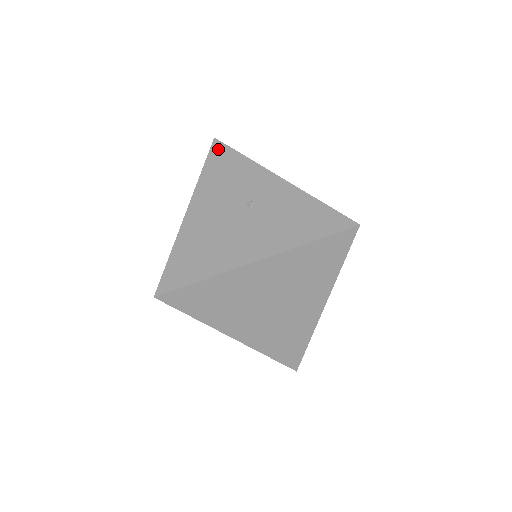
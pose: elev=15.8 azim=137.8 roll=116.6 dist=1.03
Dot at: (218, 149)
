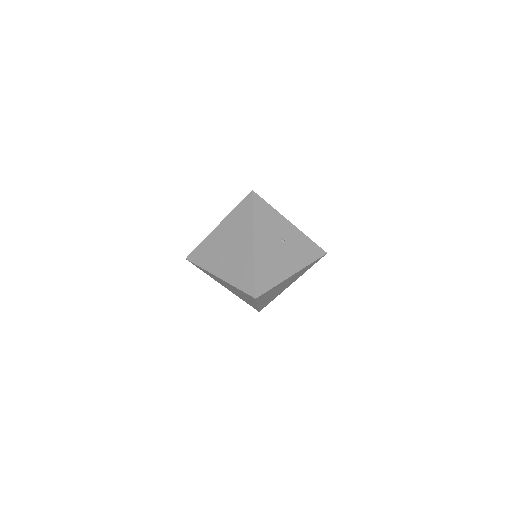
Dot at: (257, 200)
